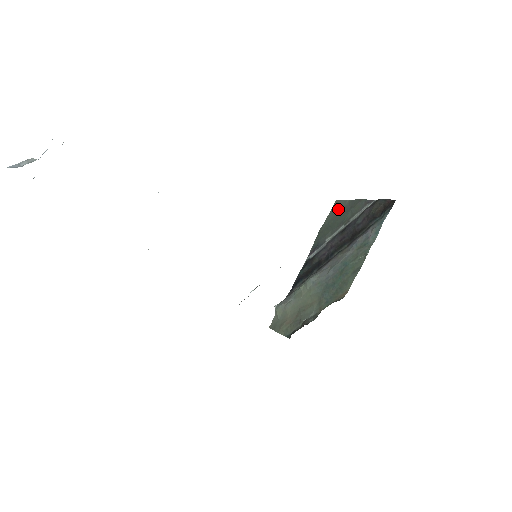
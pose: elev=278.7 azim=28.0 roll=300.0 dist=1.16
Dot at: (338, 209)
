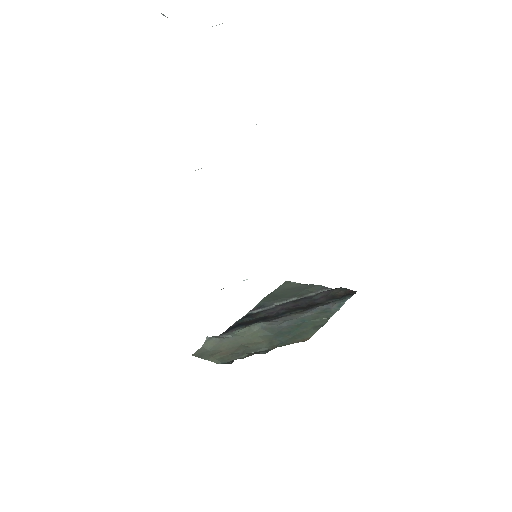
Dot at: (289, 287)
